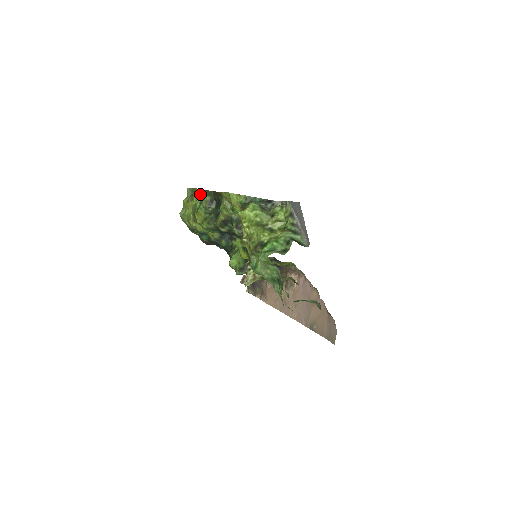
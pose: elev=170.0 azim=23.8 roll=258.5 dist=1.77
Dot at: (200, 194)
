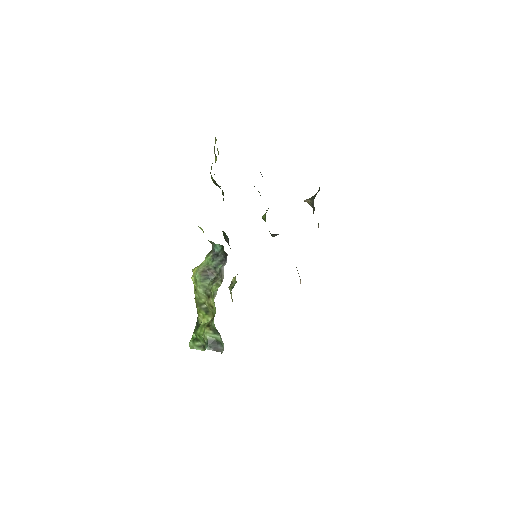
Dot at: occluded
